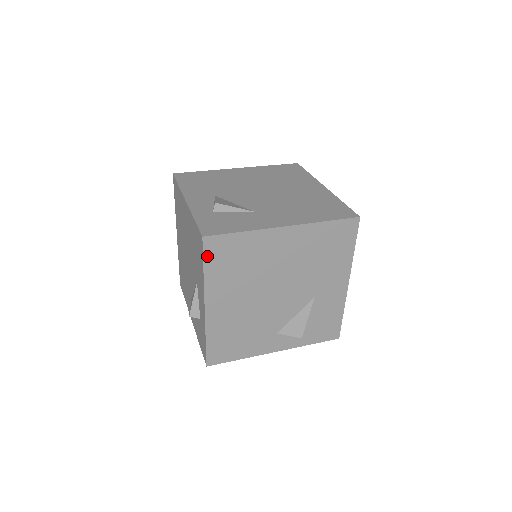
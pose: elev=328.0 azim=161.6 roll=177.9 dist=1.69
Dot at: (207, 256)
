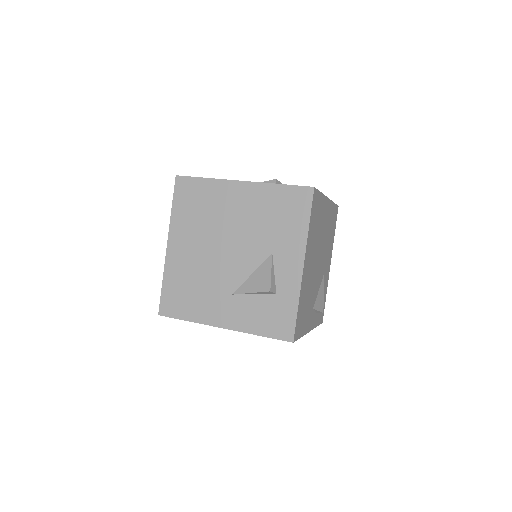
Dot at: (312, 208)
